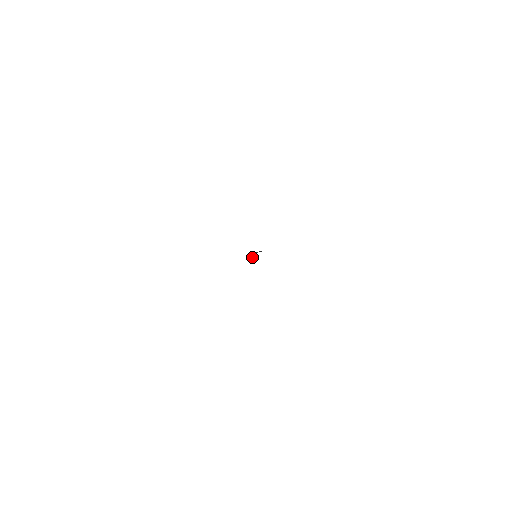
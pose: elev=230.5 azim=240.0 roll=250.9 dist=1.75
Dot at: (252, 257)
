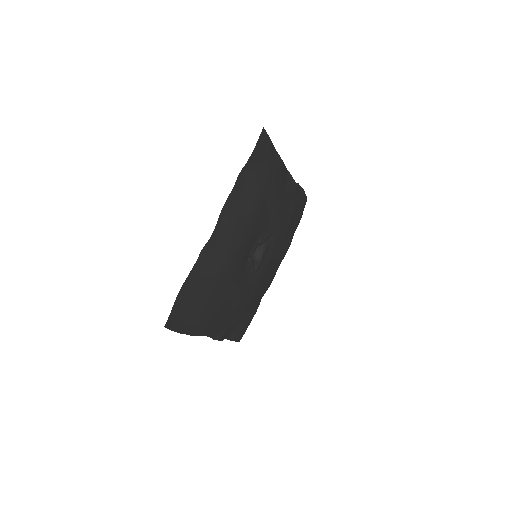
Dot at: (256, 262)
